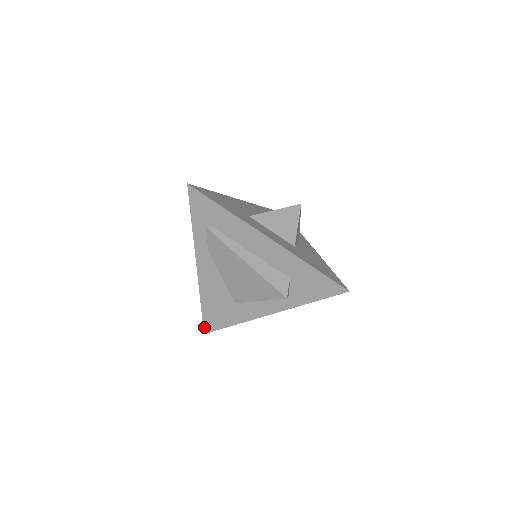
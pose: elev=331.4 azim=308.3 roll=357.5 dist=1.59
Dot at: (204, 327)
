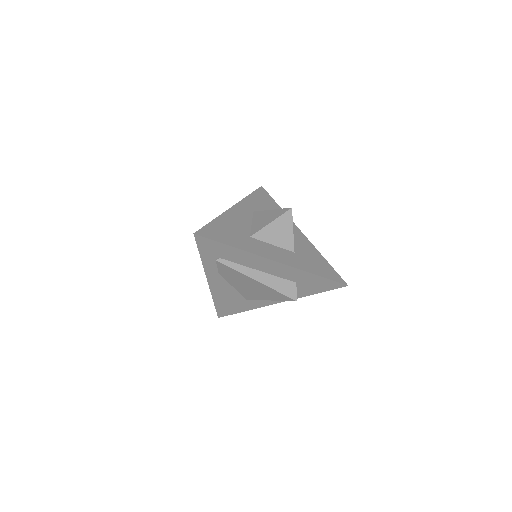
Dot at: (218, 314)
